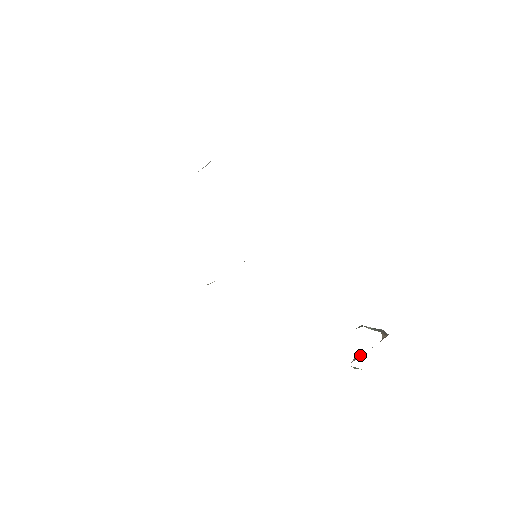
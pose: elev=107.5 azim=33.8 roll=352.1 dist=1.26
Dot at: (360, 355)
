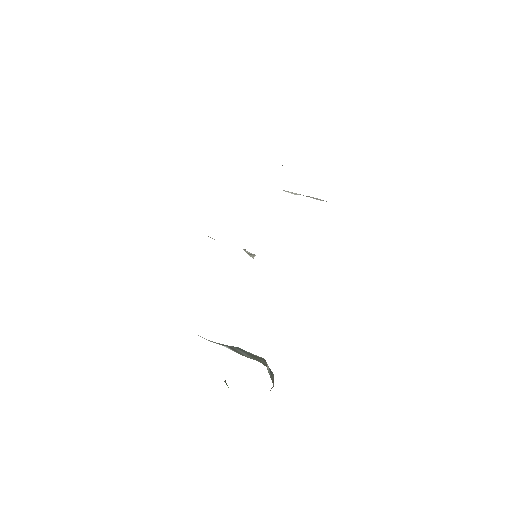
Dot at: occluded
